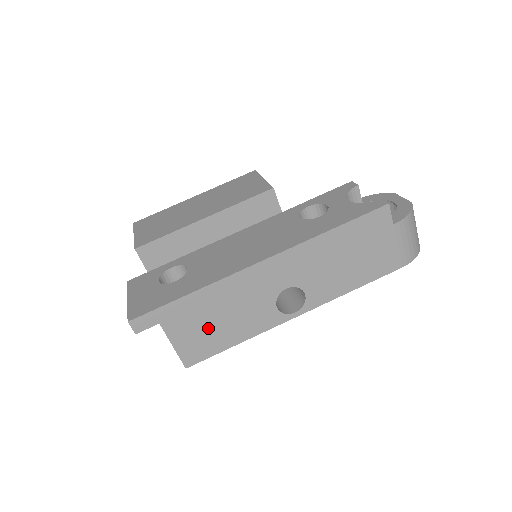
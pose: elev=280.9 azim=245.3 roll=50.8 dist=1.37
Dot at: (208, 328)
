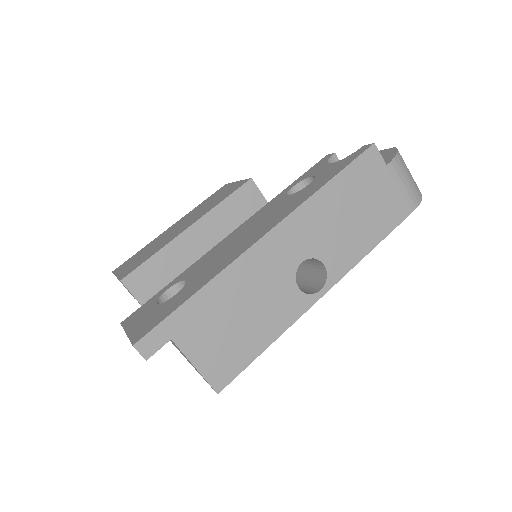
Dot at: (229, 332)
